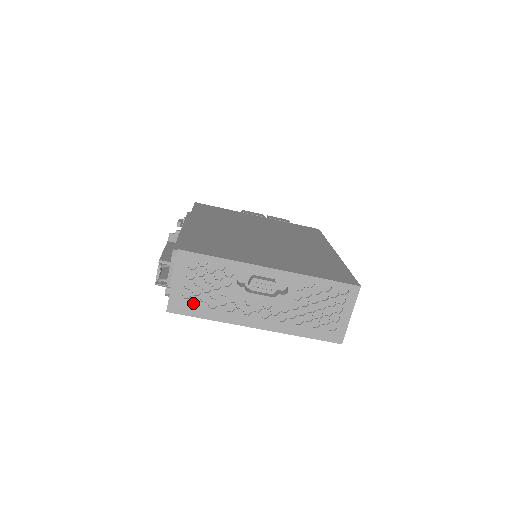
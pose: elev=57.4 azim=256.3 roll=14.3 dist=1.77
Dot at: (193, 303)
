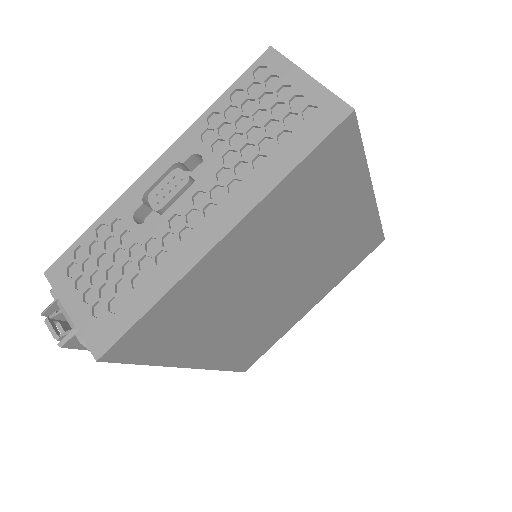
Dot at: (118, 311)
